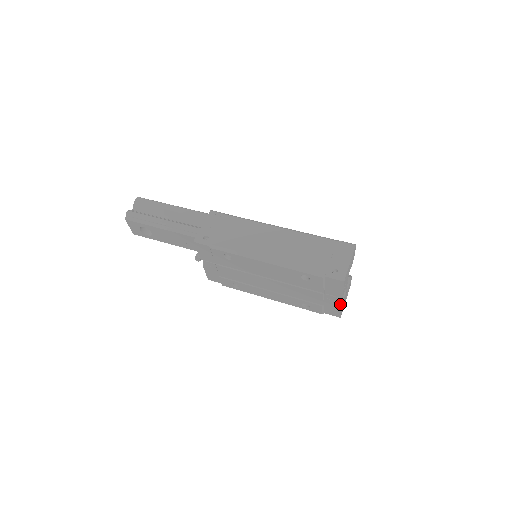
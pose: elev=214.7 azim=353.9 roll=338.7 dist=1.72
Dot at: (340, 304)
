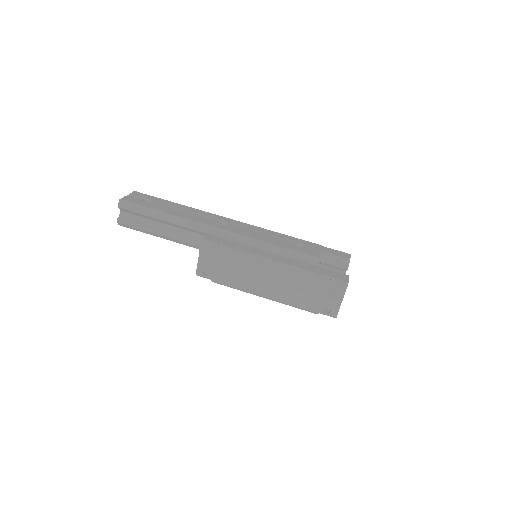
Dot at: occluded
